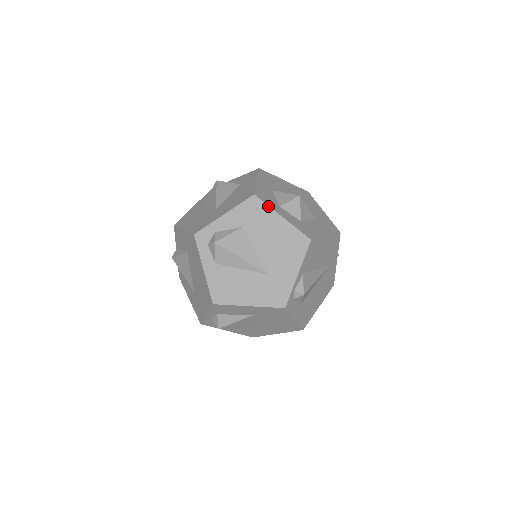
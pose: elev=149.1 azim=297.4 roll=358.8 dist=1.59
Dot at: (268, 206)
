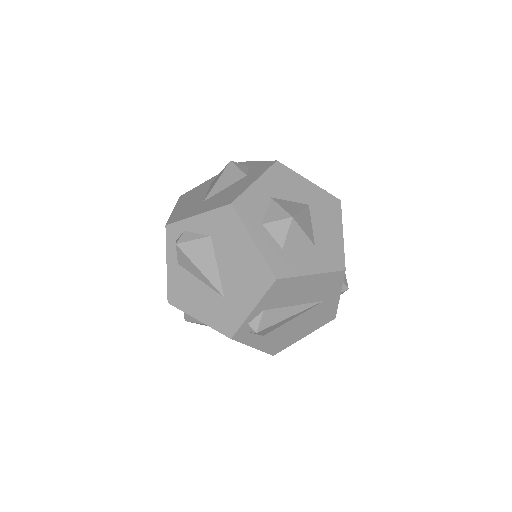
Dot at: (242, 222)
